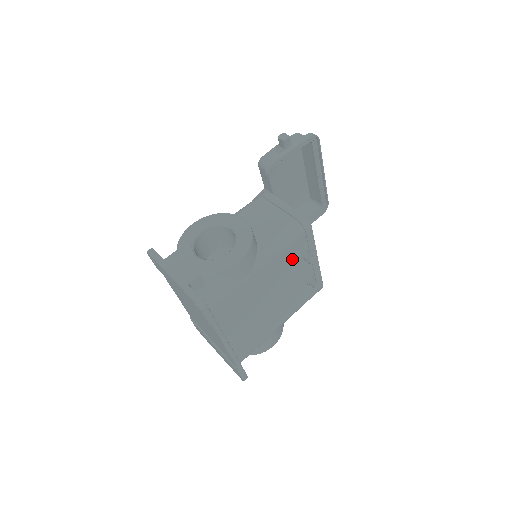
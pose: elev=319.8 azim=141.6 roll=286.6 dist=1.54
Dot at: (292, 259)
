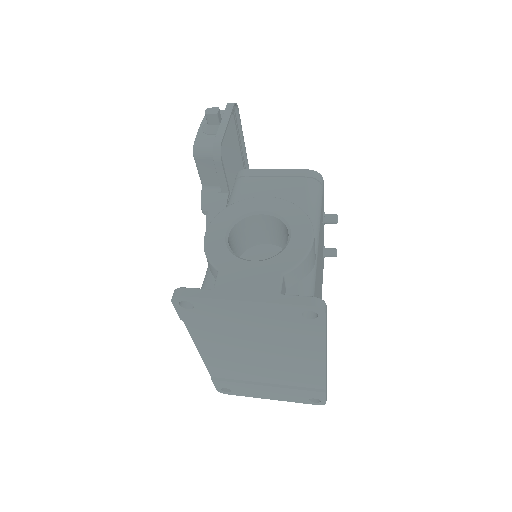
Dot at: (321, 226)
